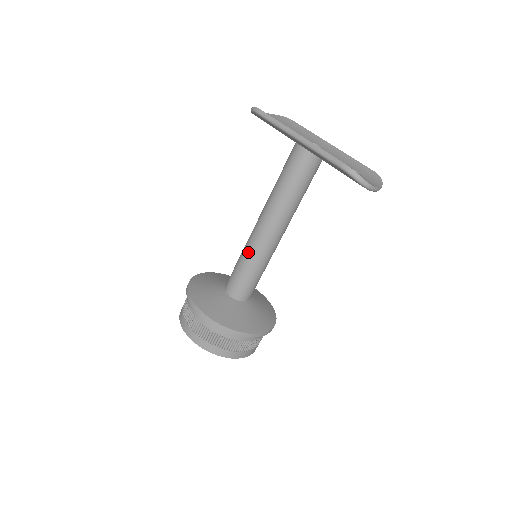
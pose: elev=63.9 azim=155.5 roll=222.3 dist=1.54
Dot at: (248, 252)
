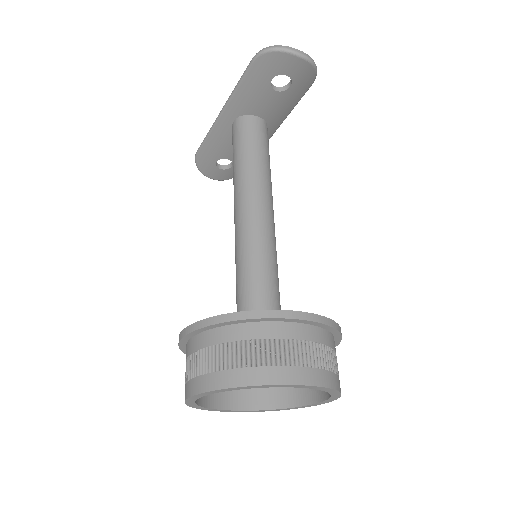
Dot at: (237, 246)
